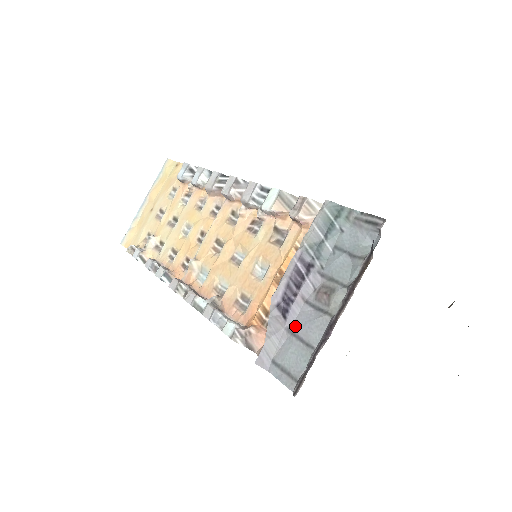
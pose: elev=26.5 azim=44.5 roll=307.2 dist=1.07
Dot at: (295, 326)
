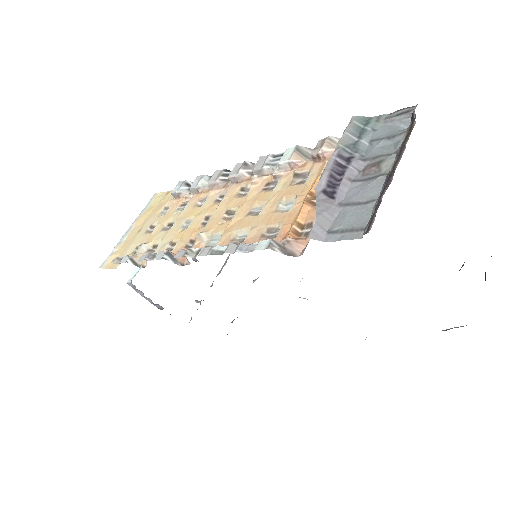
Dot at: (347, 199)
